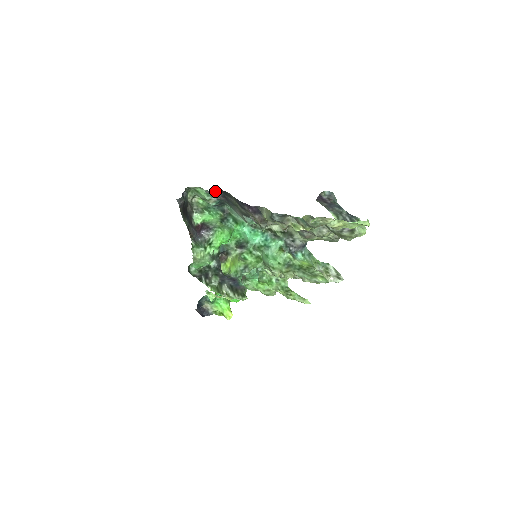
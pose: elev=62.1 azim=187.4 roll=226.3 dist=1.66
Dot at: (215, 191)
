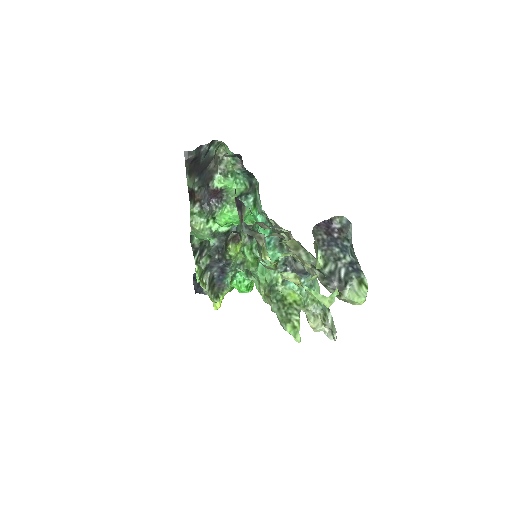
Dot at: (239, 157)
